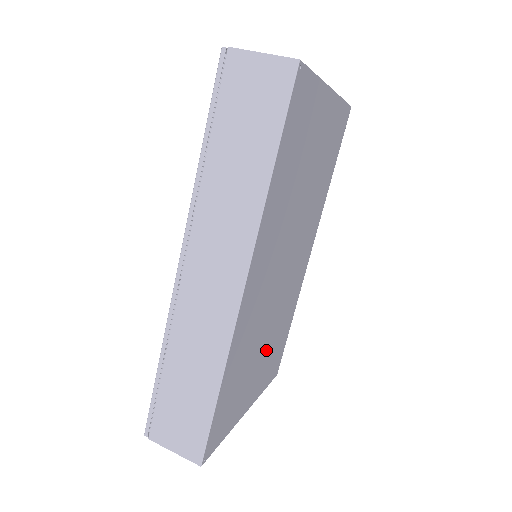
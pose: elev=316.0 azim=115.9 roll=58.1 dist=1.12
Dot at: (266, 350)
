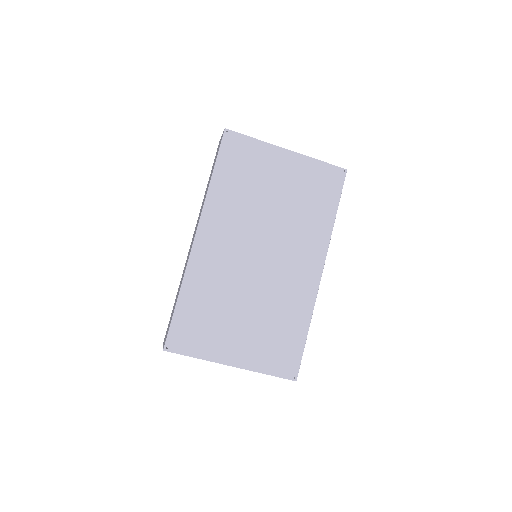
Dot at: (253, 322)
